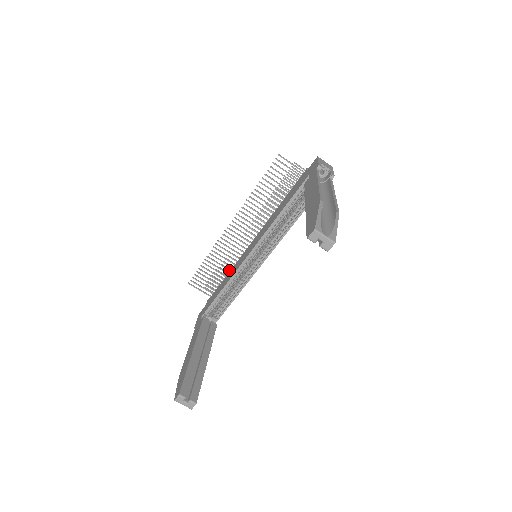
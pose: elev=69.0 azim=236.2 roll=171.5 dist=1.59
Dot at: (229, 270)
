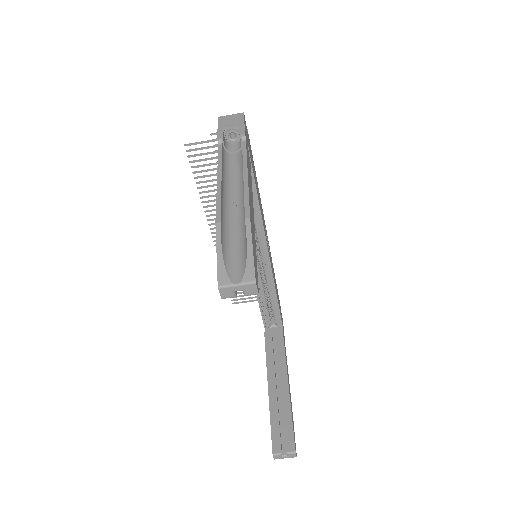
Dot at: occluded
